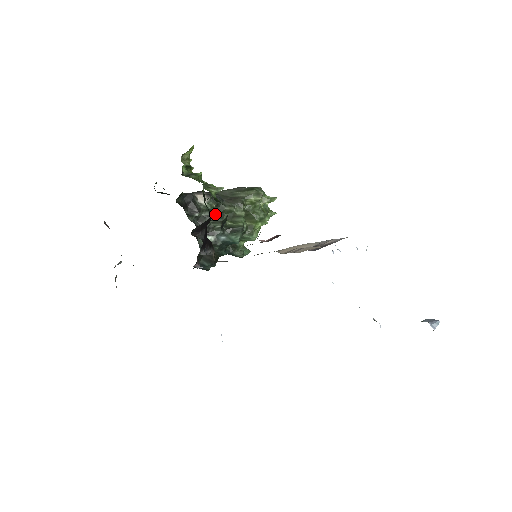
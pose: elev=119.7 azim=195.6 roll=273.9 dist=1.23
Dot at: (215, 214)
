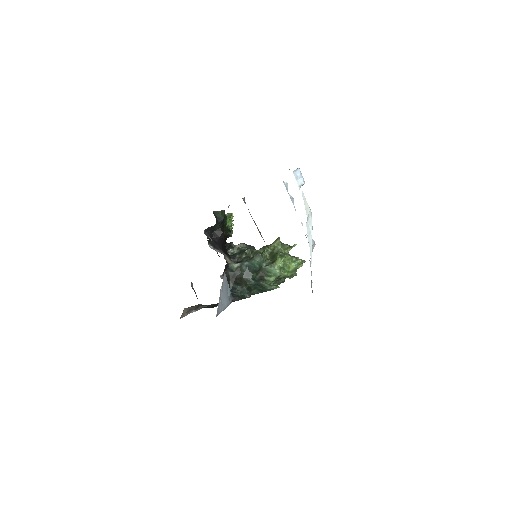
Dot at: occluded
